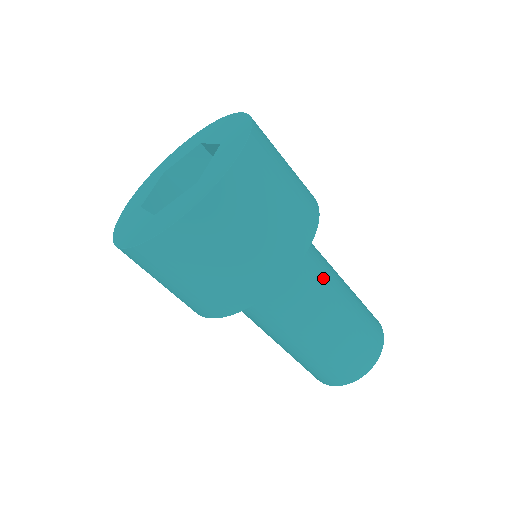
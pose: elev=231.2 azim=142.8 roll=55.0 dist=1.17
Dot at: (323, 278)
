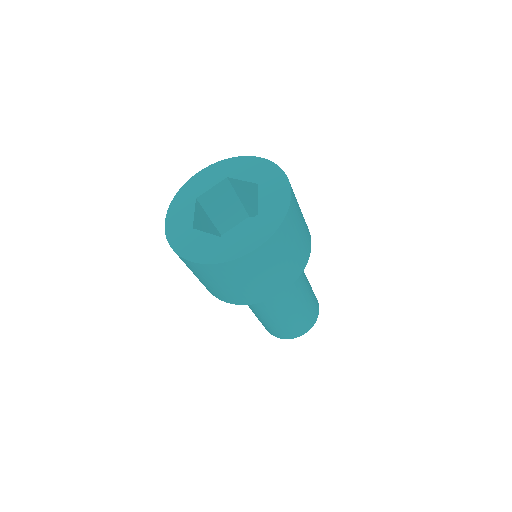
Dot at: occluded
